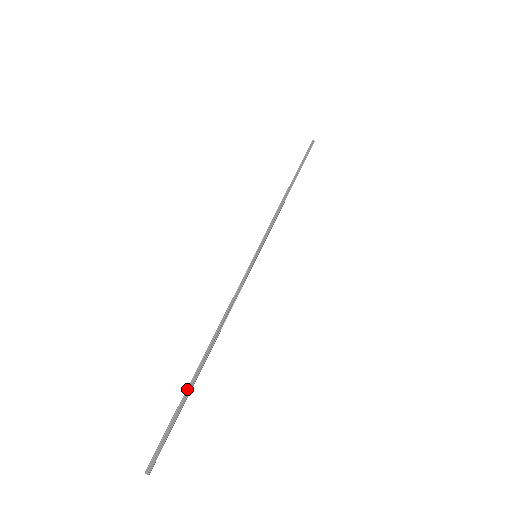
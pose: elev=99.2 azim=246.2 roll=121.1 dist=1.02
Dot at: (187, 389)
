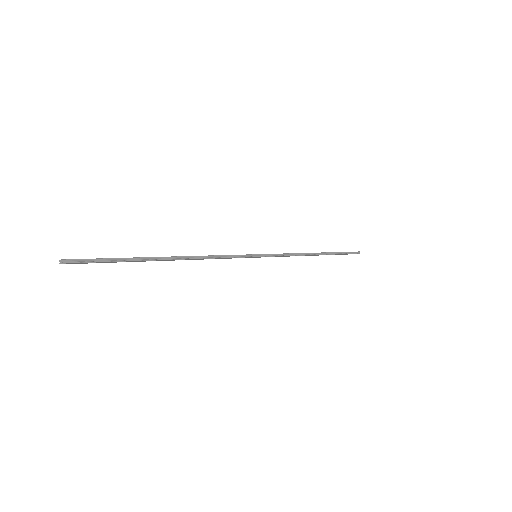
Dot at: (136, 258)
